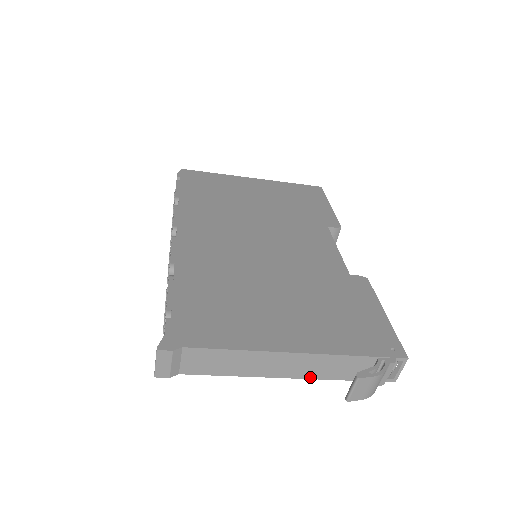
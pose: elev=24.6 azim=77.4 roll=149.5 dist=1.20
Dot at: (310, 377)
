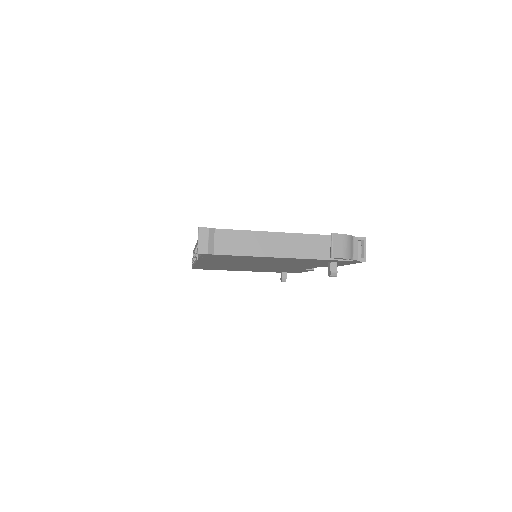
Dot at: (304, 257)
